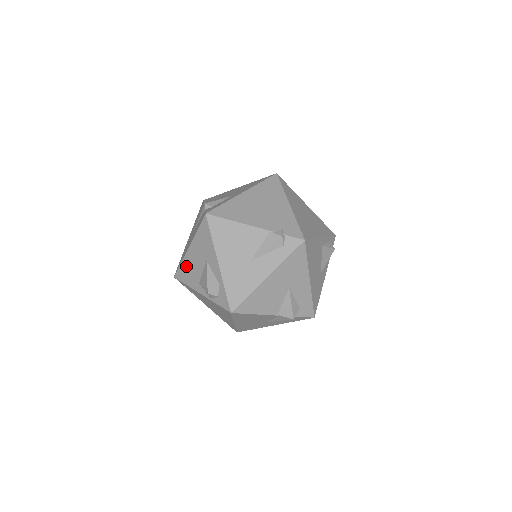
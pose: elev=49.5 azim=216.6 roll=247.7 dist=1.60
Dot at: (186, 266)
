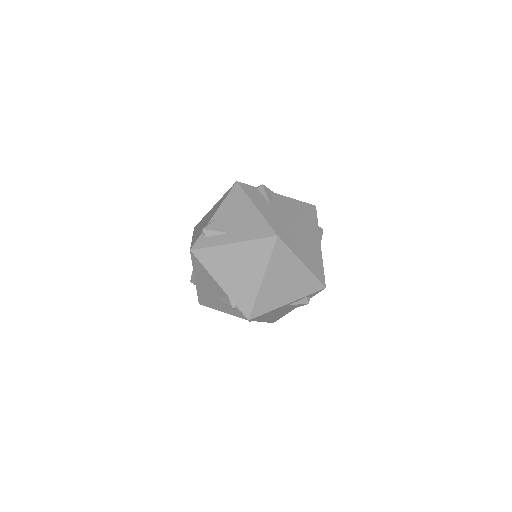
Dot at: occluded
